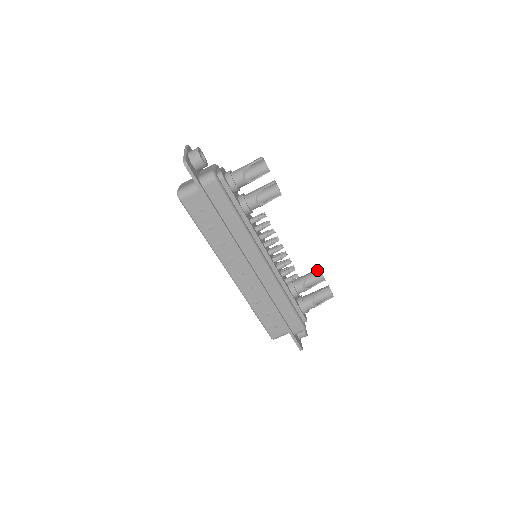
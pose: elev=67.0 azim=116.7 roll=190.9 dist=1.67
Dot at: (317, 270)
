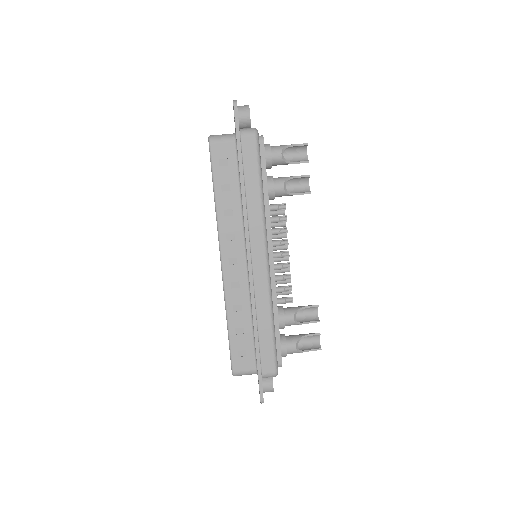
Dot at: occluded
